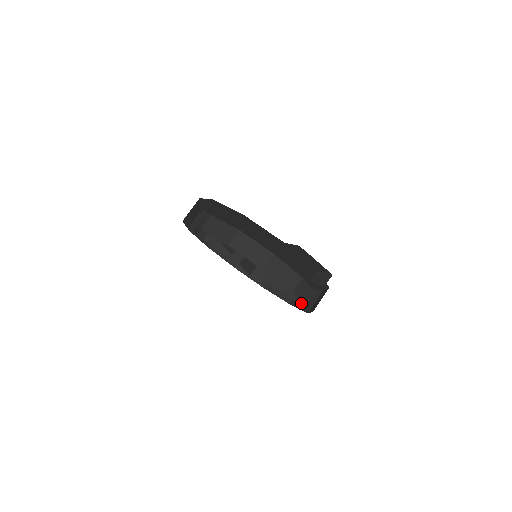
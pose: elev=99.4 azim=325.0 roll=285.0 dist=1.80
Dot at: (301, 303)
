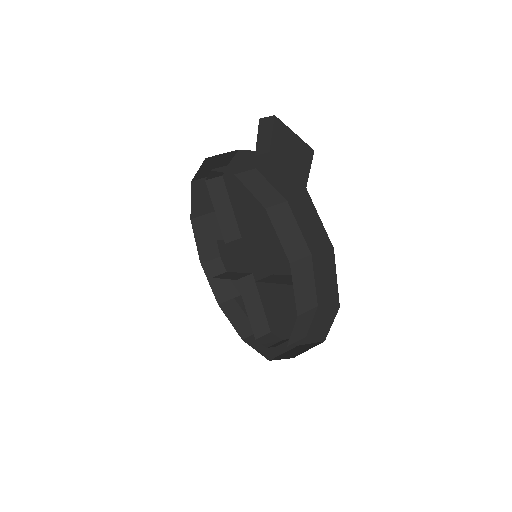
Dot at: (291, 284)
